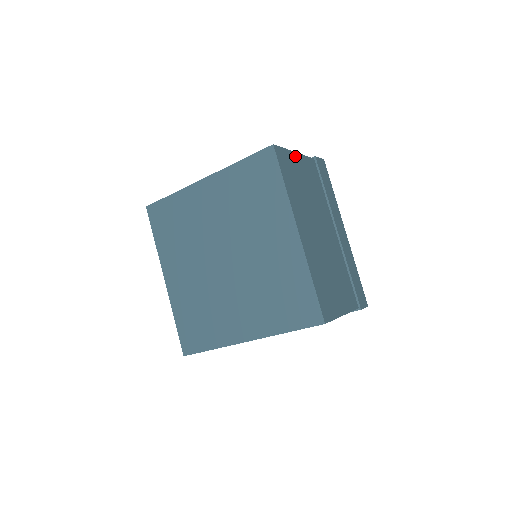
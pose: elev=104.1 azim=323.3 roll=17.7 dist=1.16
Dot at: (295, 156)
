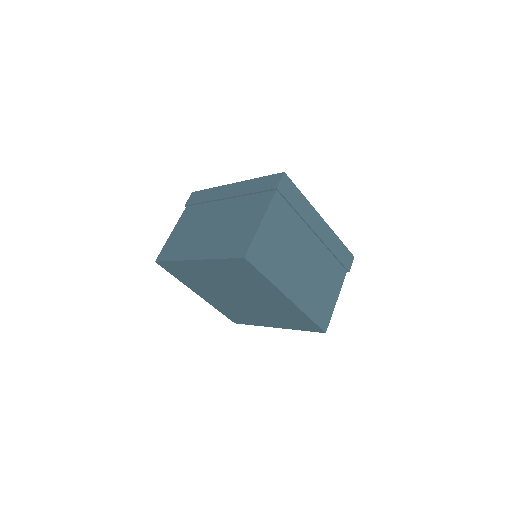
Dot at: (262, 228)
